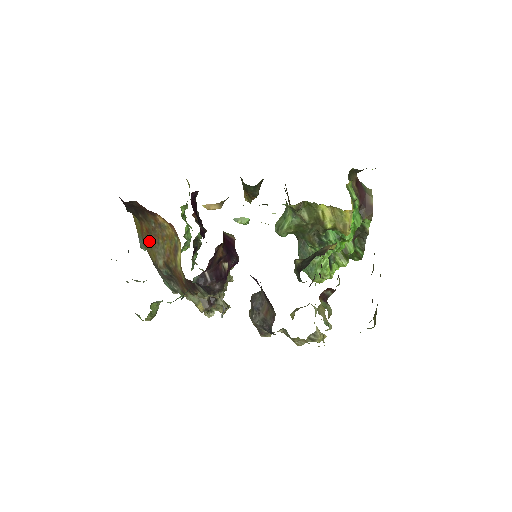
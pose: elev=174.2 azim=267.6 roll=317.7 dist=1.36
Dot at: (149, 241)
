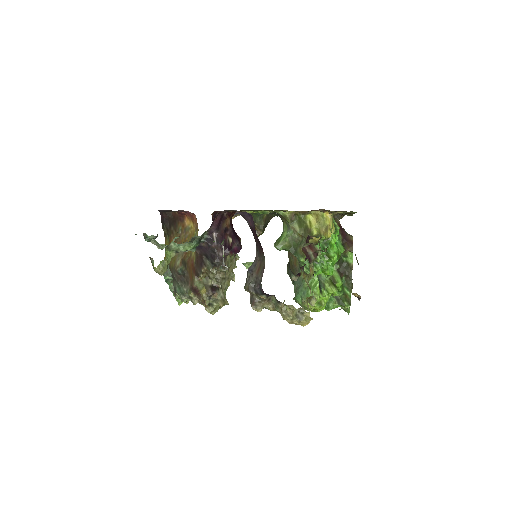
Dot at: occluded
